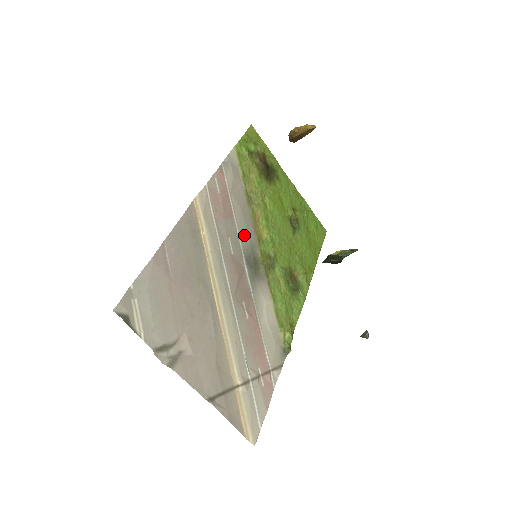
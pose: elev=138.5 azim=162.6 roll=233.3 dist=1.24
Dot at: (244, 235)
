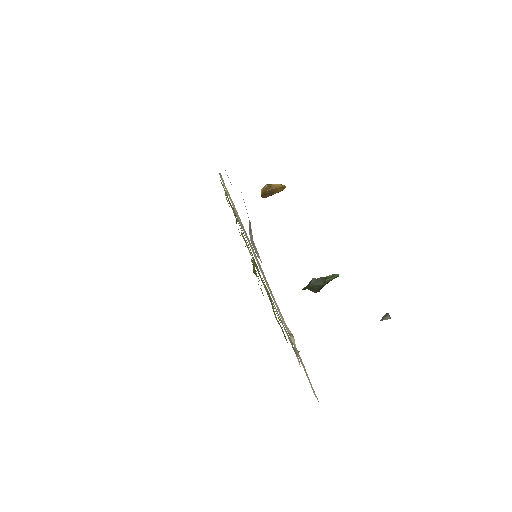
Dot at: (244, 235)
